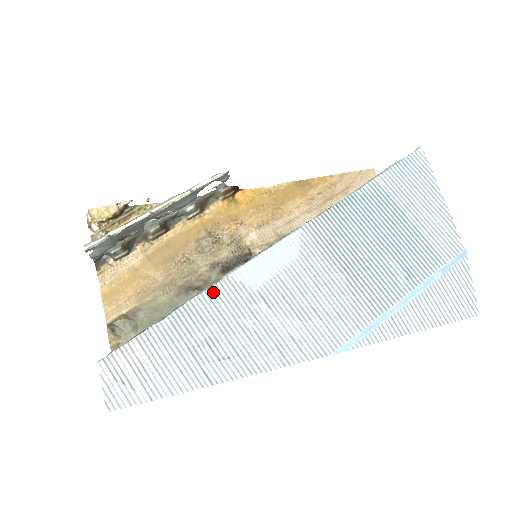
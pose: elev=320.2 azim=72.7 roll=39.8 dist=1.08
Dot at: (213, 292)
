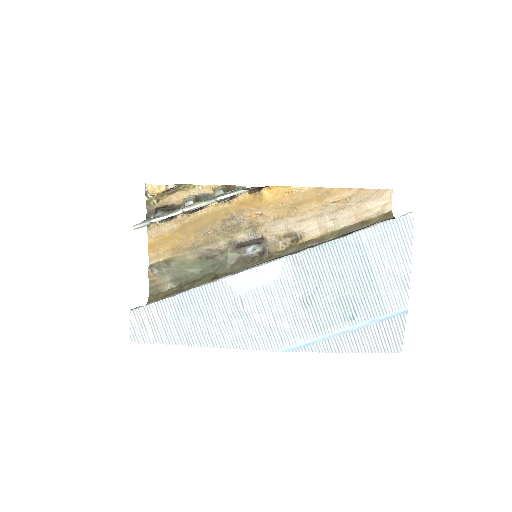
Dot at: (210, 288)
